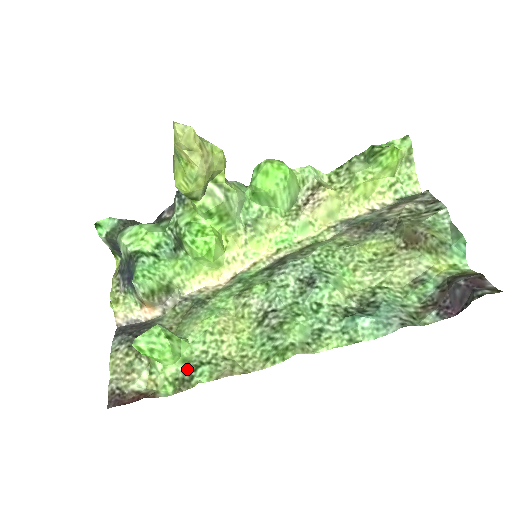
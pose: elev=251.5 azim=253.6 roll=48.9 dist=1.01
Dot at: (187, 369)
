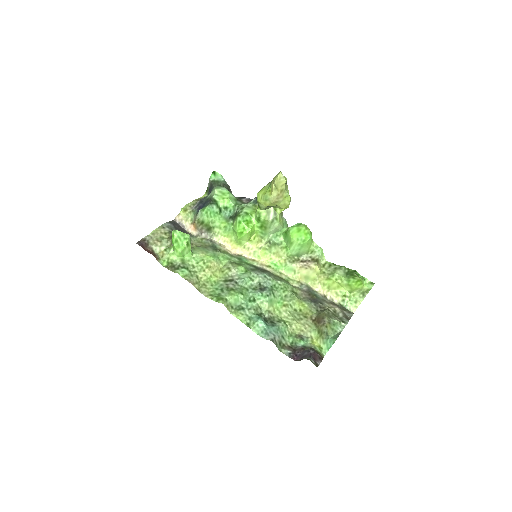
Dot at: (180, 264)
